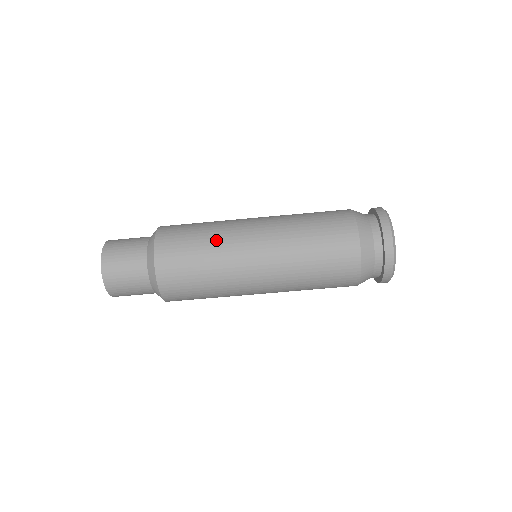
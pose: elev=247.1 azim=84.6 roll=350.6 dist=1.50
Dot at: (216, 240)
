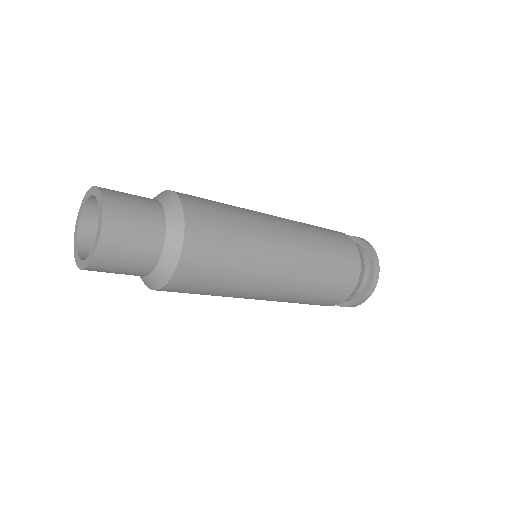
Dot at: (242, 279)
